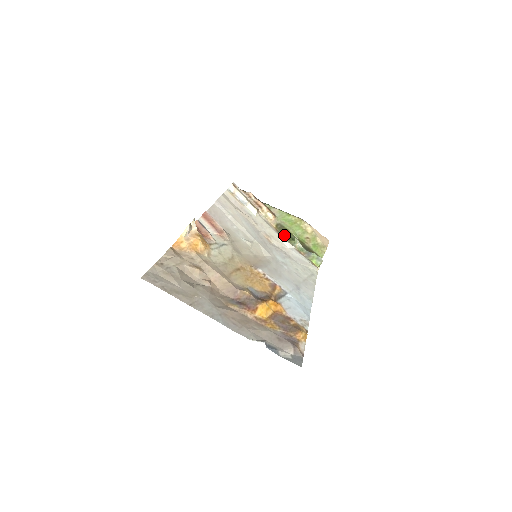
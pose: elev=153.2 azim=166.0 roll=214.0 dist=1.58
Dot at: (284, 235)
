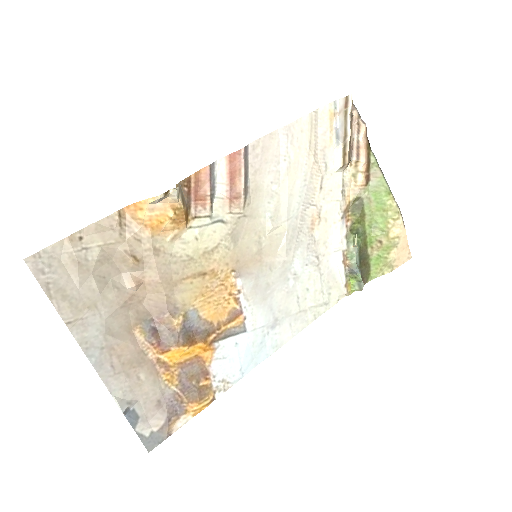
Dot at: (351, 220)
